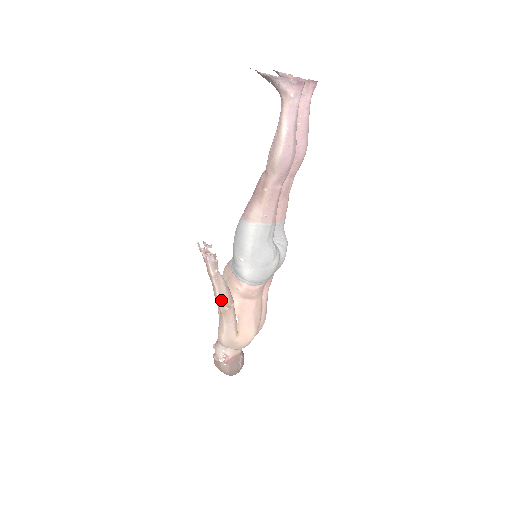
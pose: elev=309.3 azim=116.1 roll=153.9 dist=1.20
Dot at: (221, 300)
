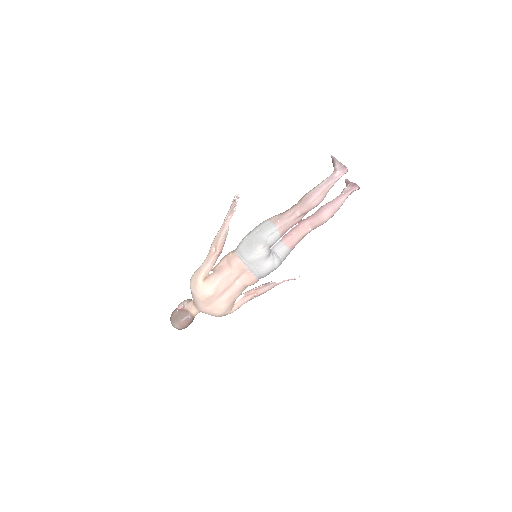
Dot at: (216, 239)
